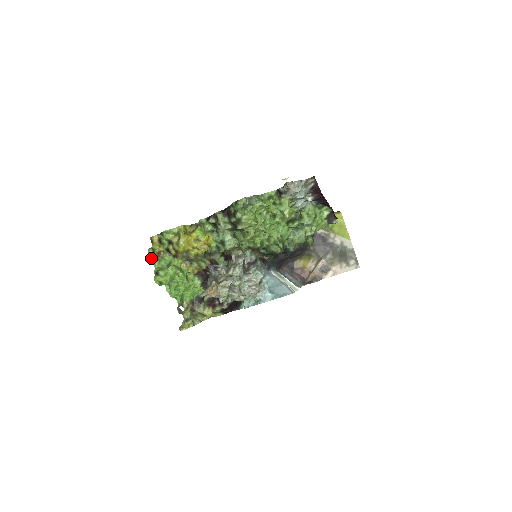
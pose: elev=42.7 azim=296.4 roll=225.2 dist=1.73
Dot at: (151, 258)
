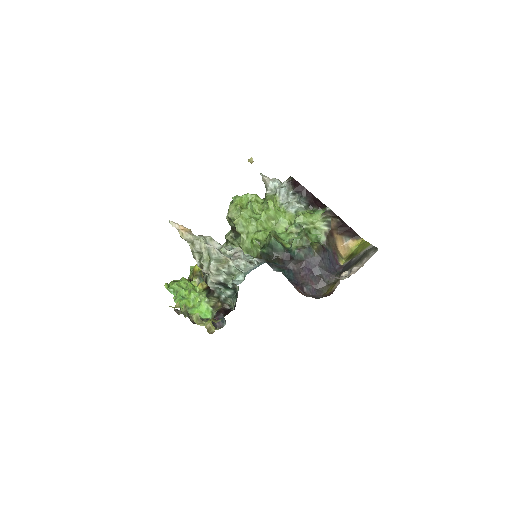
Dot at: occluded
